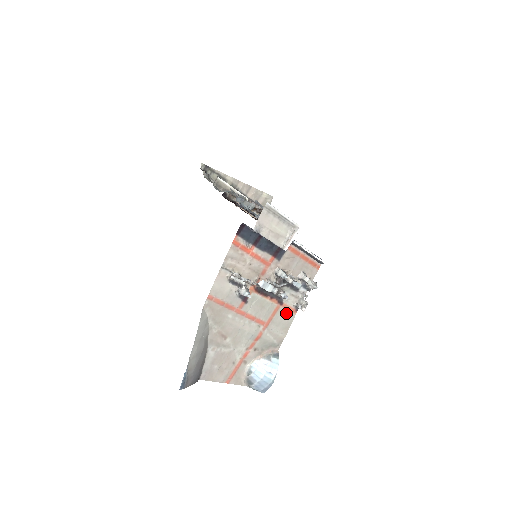
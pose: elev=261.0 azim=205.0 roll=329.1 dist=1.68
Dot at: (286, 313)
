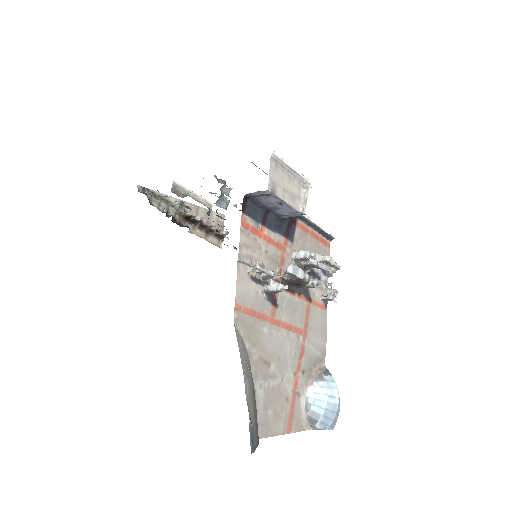
Dot at: (318, 312)
